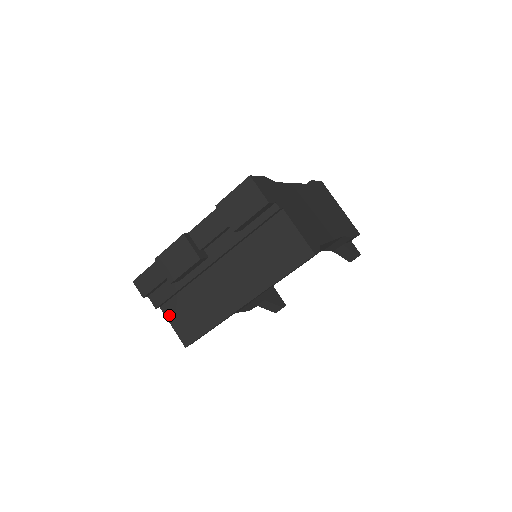
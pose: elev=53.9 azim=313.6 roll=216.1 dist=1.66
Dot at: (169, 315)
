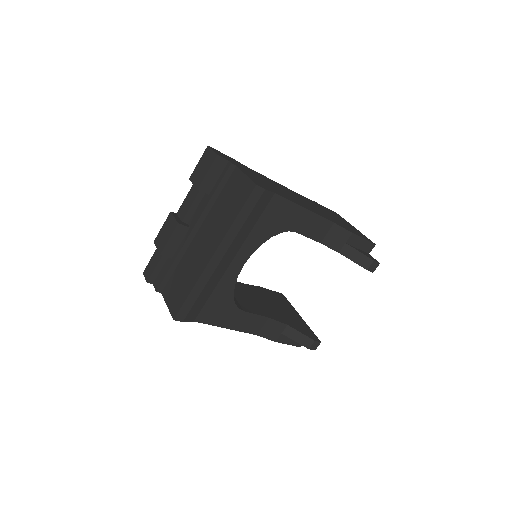
Dot at: (166, 296)
